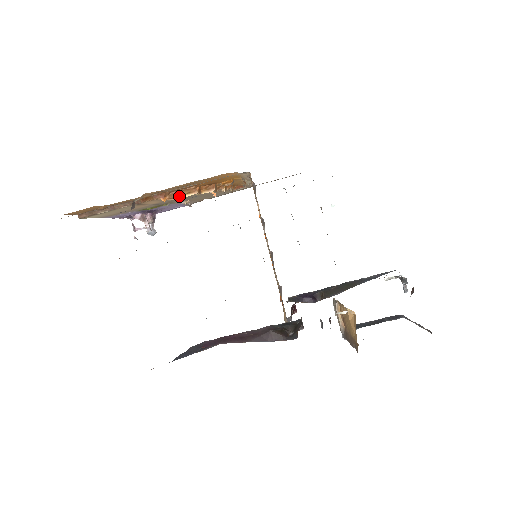
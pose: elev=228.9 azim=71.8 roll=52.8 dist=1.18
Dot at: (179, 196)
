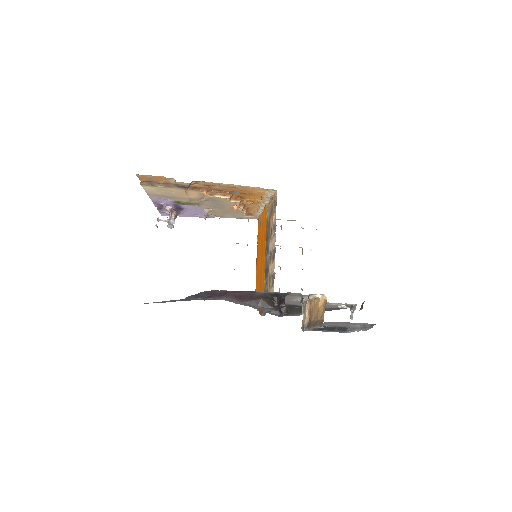
Dot at: (217, 195)
